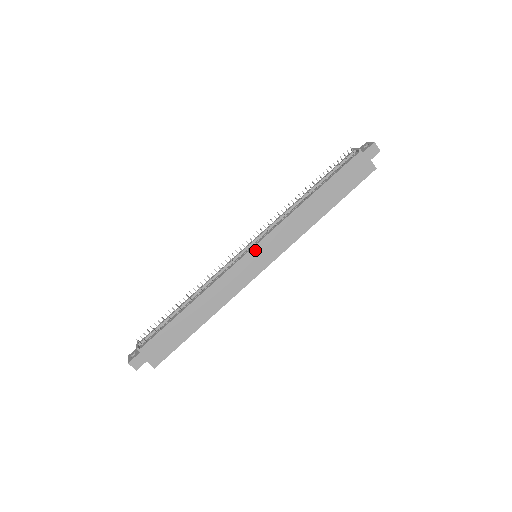
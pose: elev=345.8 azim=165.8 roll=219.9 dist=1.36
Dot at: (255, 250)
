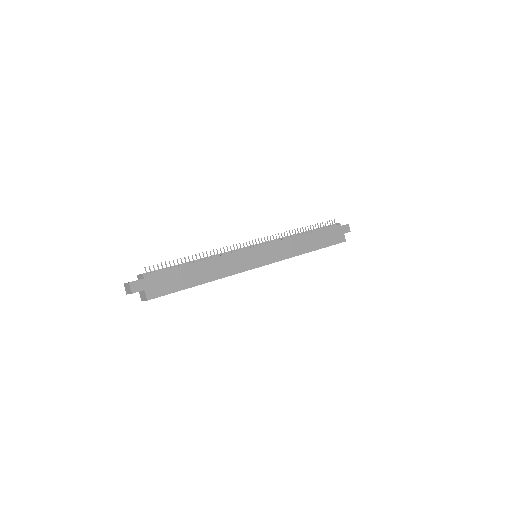
Dot at: (260, 248)
